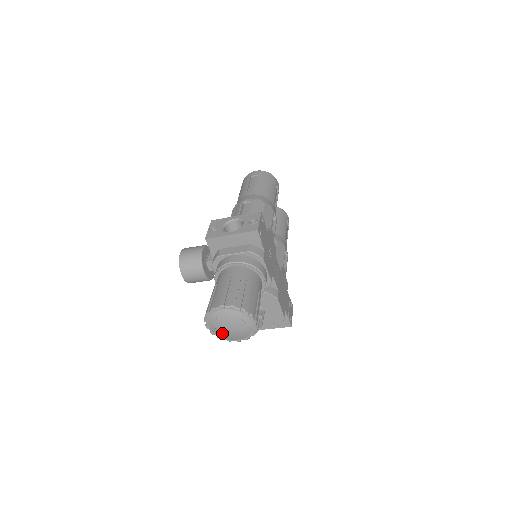
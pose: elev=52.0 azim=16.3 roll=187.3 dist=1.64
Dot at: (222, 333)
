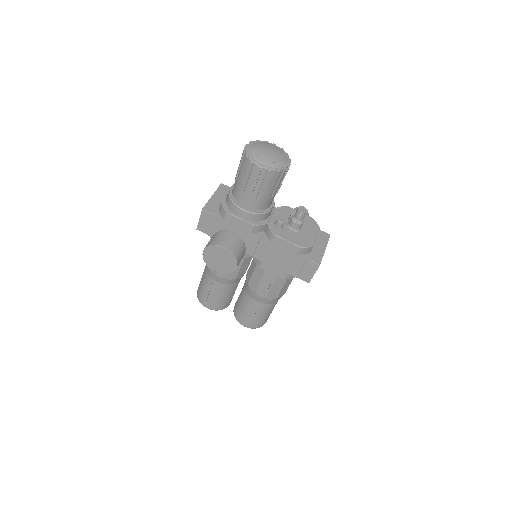
Dot at: (272, 160)
